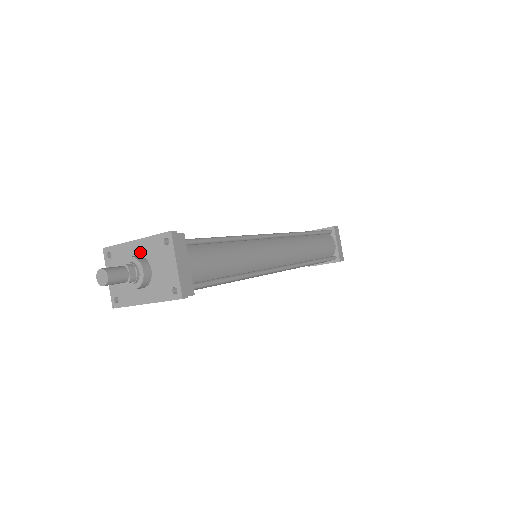
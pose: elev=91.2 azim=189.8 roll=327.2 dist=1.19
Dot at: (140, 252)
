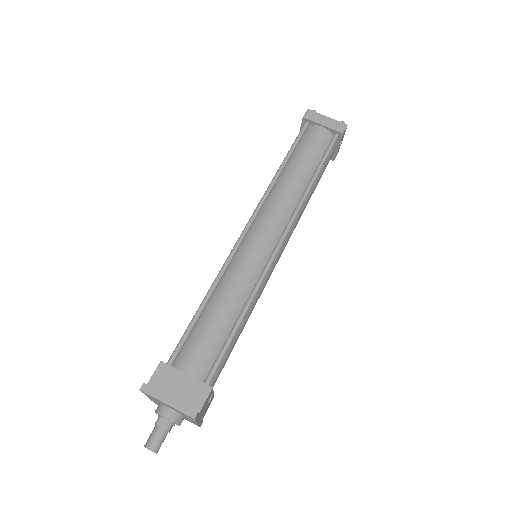
Dot at: occluded
